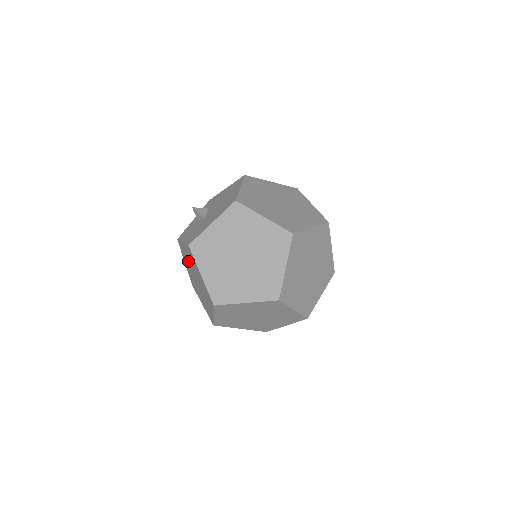
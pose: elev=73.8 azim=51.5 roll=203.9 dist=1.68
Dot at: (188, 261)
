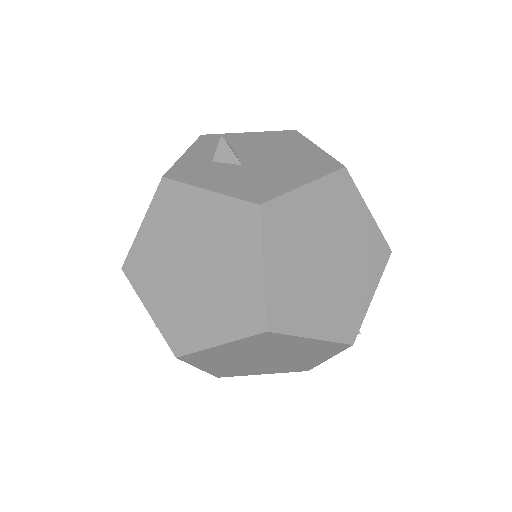
Dot at: (187, 227)
